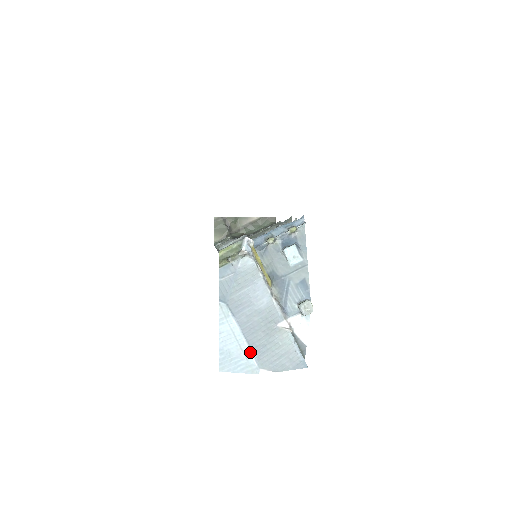
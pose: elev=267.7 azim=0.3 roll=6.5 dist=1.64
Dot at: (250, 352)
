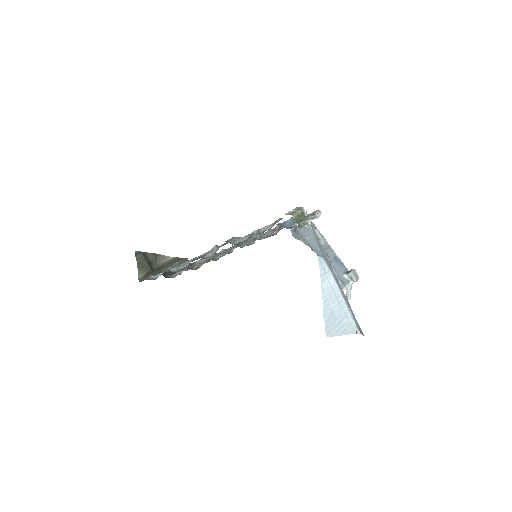
Dot at: (348, 309)
